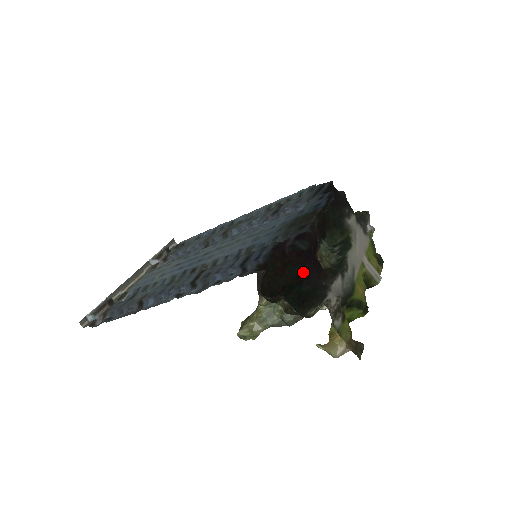
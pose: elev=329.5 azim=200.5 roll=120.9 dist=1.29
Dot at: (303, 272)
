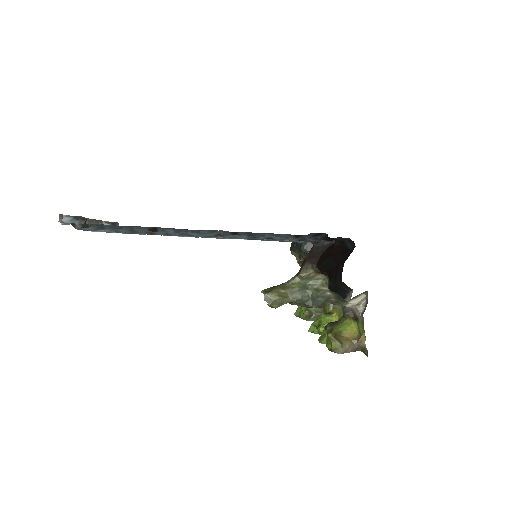
Dot at: (335, 269)
